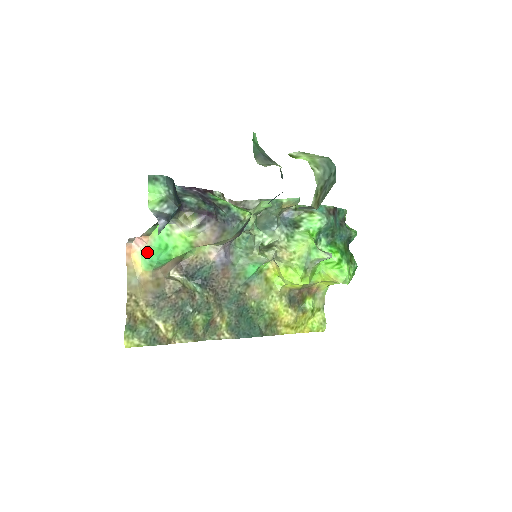
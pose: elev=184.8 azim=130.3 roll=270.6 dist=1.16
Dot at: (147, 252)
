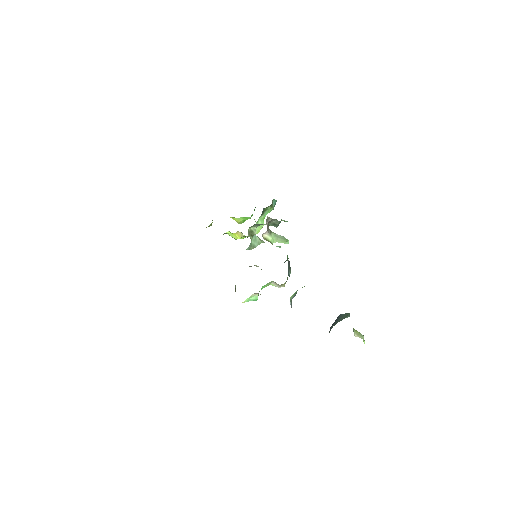
Dot at: (256, 299)
